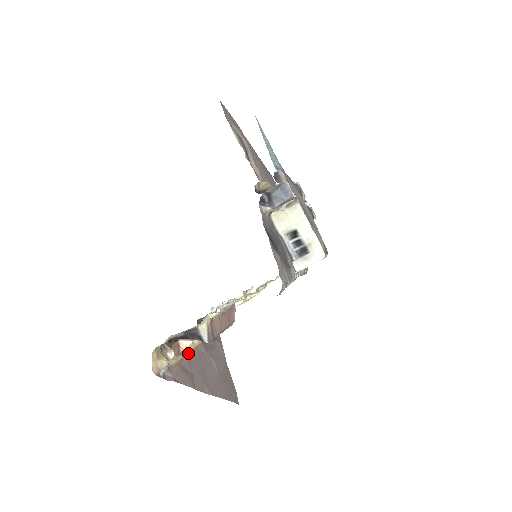
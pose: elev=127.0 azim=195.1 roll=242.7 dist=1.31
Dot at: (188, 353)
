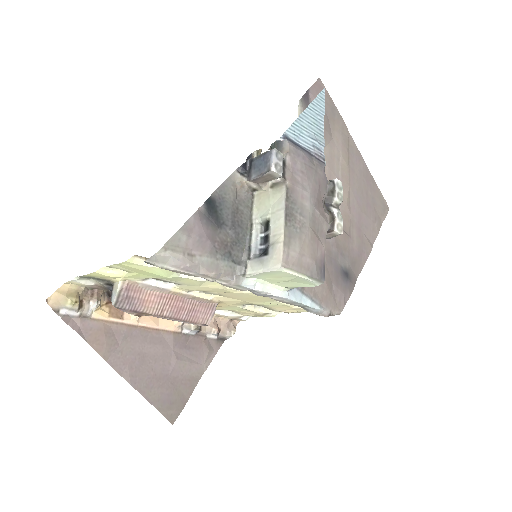
Dot at: (136, 325)
